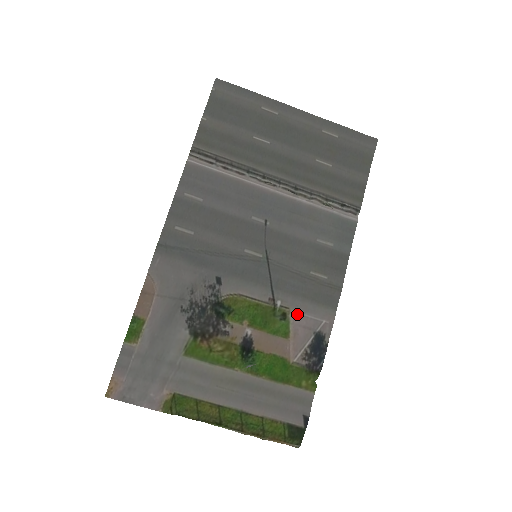
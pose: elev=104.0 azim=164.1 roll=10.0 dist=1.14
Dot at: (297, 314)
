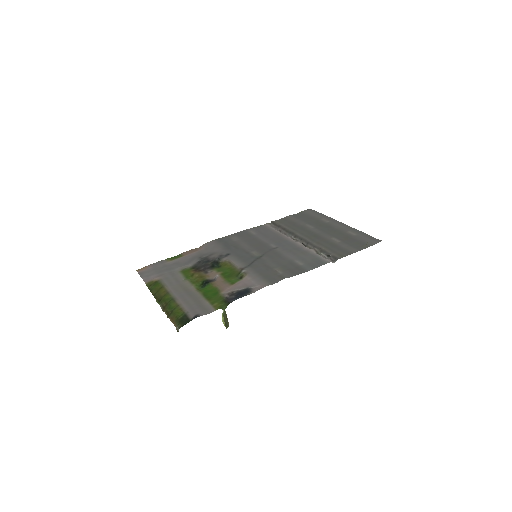
Dot at: (248, 278)
